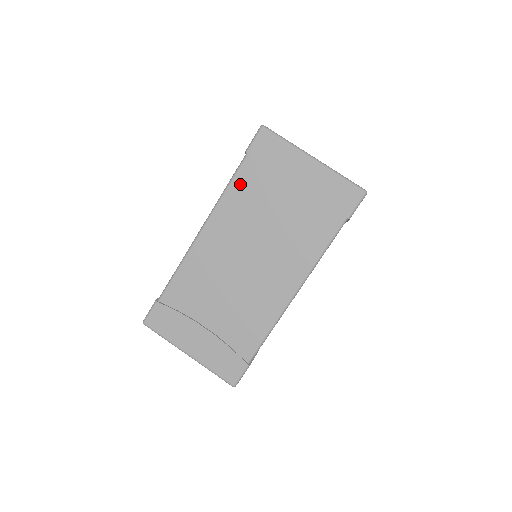
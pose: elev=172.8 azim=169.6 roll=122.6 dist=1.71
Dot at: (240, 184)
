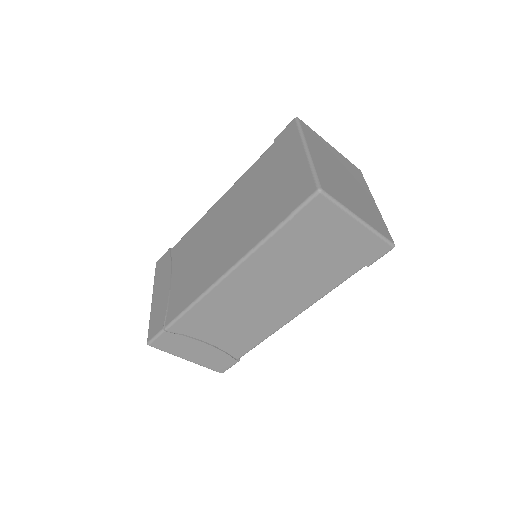
Dot at: (257, 166)
